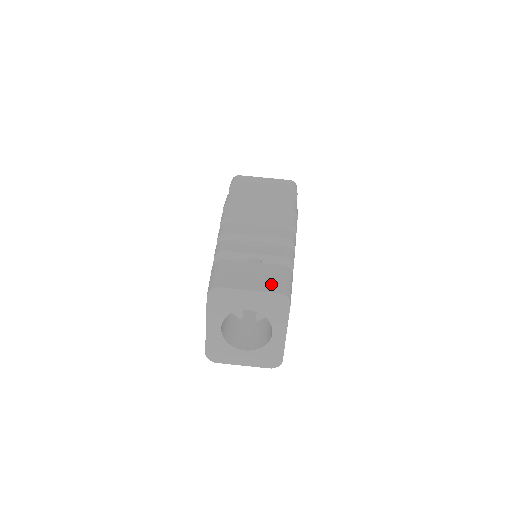
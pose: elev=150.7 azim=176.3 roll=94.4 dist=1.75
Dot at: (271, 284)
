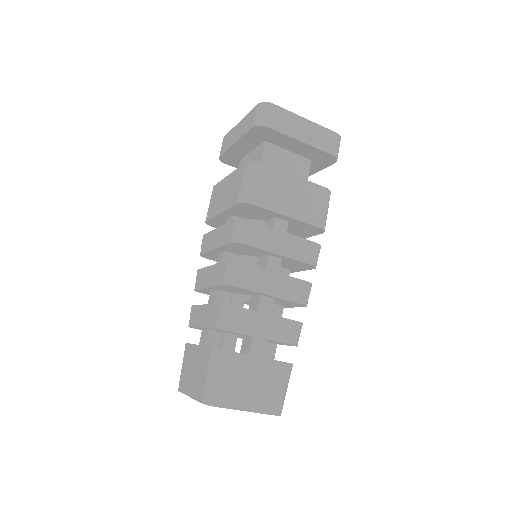
Dot at: (270, 400)
